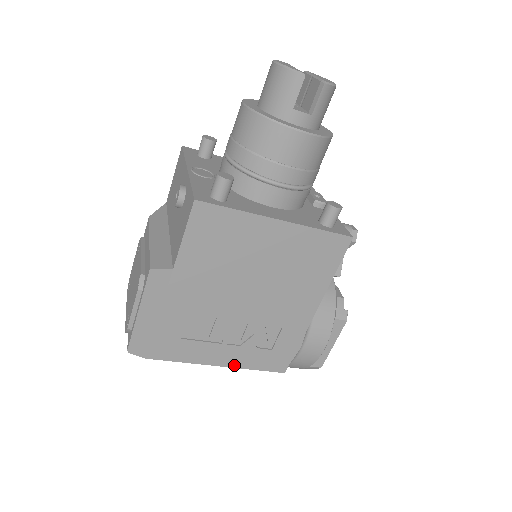
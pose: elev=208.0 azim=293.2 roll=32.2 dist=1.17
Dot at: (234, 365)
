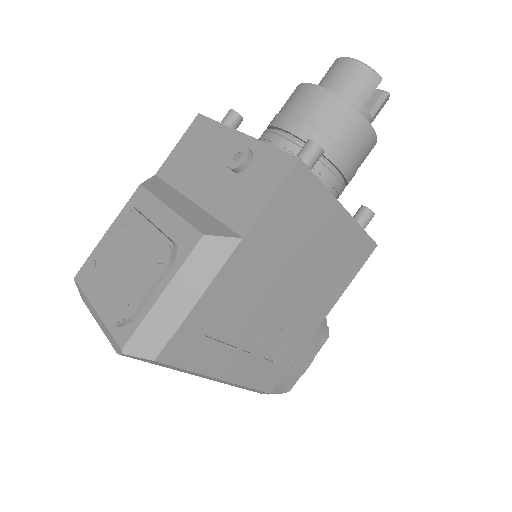
Dot at: (234, 379)
